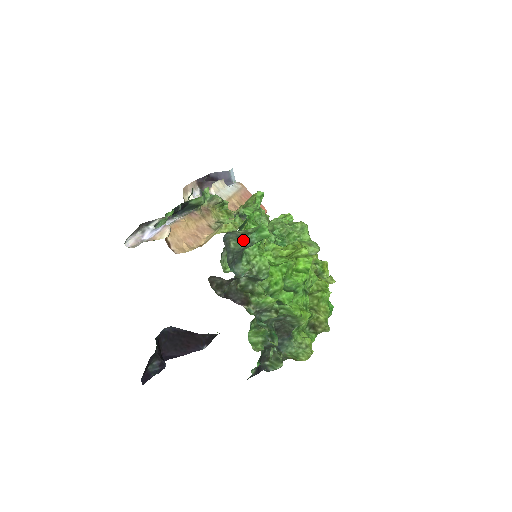
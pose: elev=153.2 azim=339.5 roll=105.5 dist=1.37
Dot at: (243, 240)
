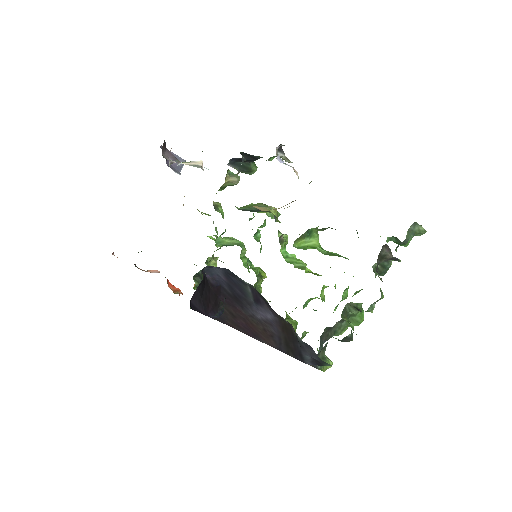
Dot at: (412, 236)
